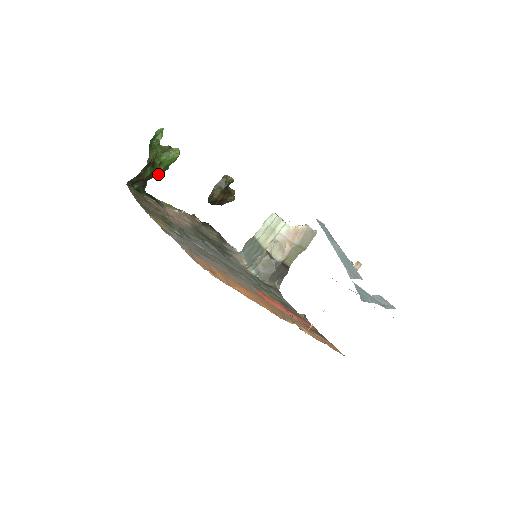
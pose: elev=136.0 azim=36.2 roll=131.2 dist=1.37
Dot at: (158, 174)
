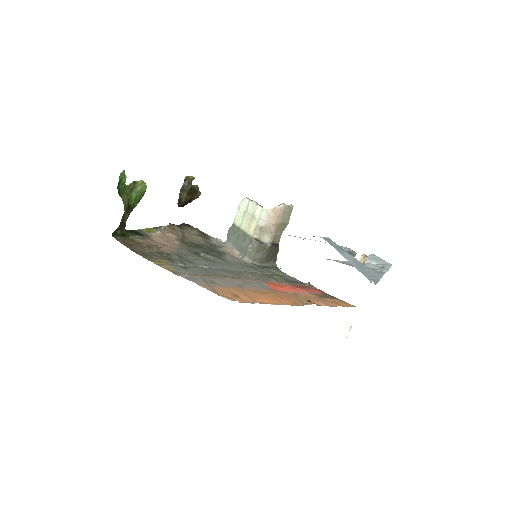
Dot at: occluded
